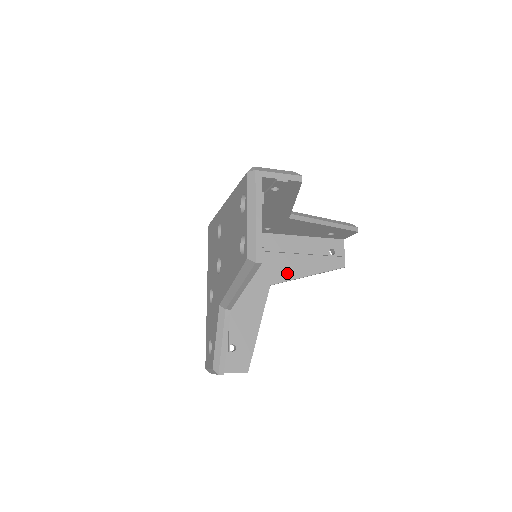
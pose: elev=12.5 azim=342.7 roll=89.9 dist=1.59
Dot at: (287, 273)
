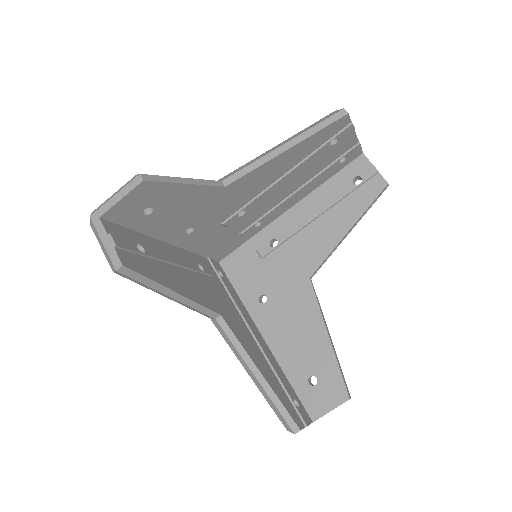
Dot at: (243, 339)
